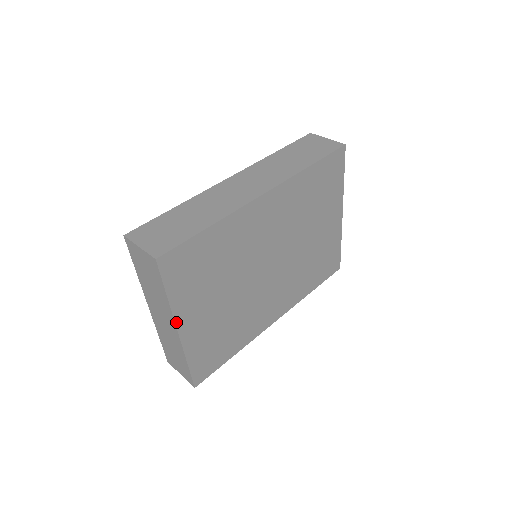
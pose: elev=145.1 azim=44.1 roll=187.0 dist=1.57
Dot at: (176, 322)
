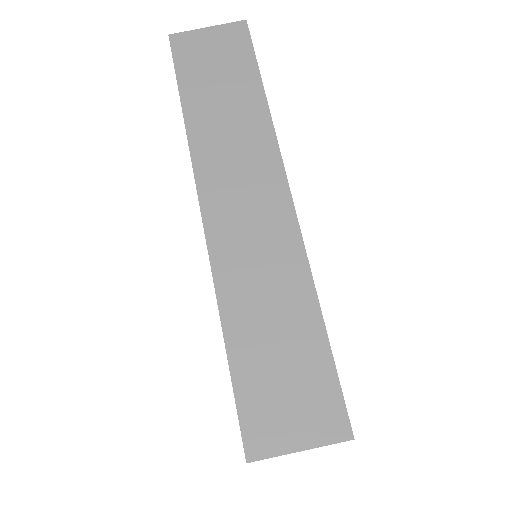
Dot at: occluded
